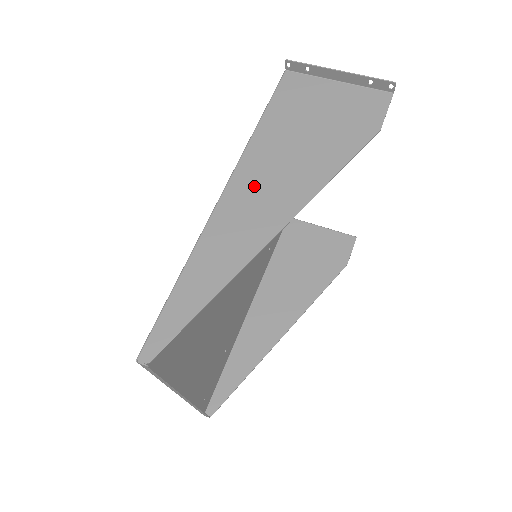
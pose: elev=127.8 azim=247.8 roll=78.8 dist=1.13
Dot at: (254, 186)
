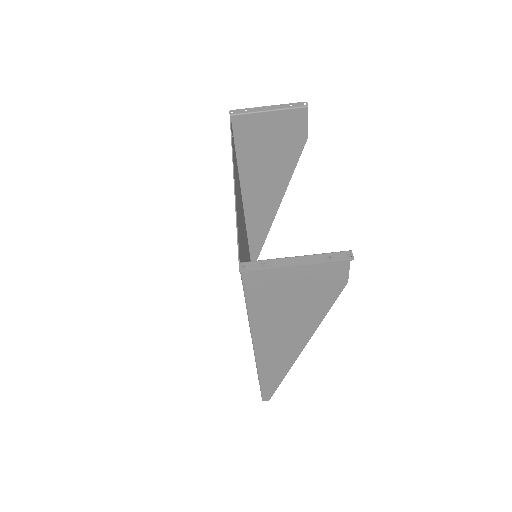
Dot at: (272, 339)
